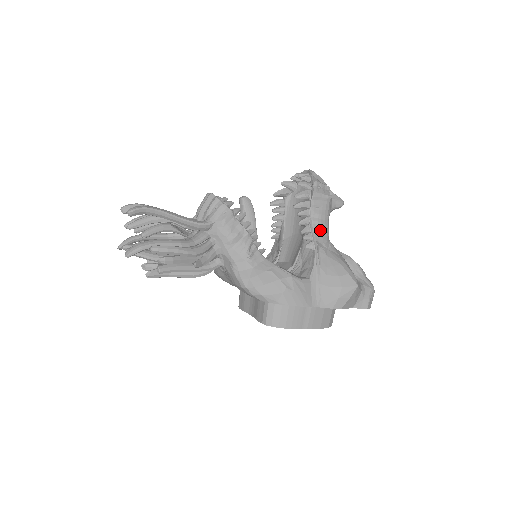
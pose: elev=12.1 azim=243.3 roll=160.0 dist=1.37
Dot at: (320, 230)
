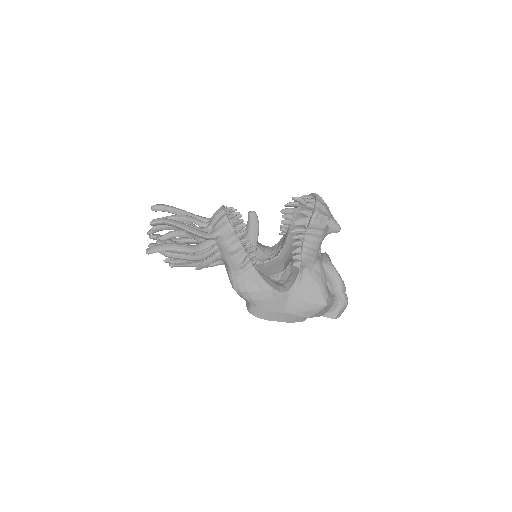
Dot at: (309, 253)
